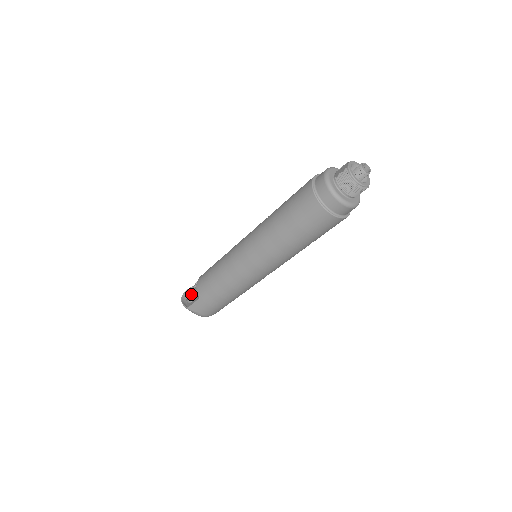
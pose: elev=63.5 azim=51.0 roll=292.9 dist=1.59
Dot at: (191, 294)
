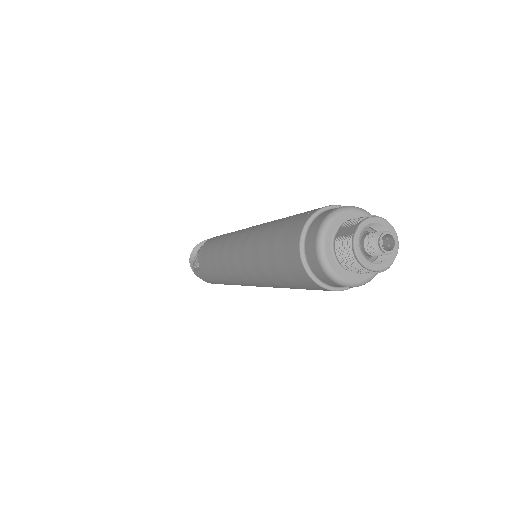
Dot at: (196, 259)
